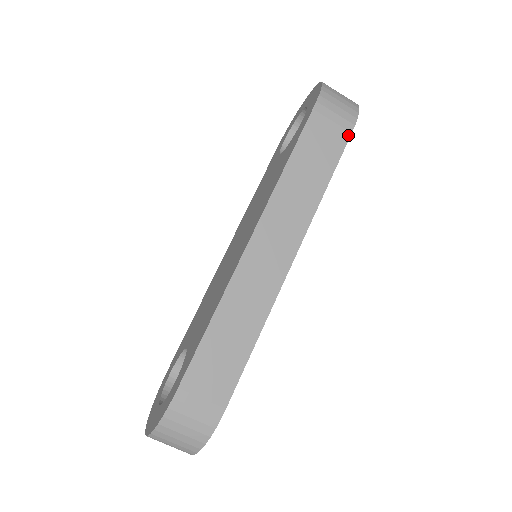
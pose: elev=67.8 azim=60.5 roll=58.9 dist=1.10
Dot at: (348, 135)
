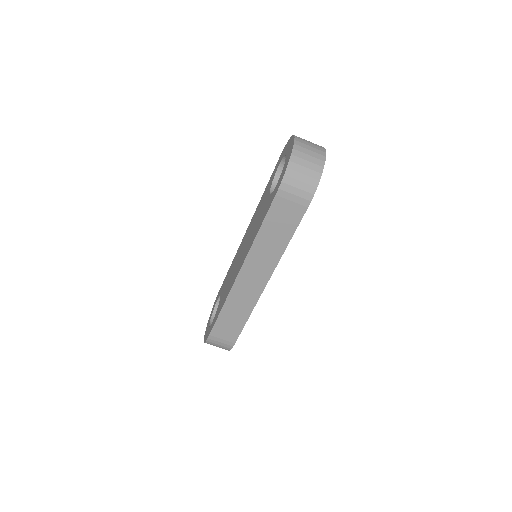
Dot at: (305, 209)
